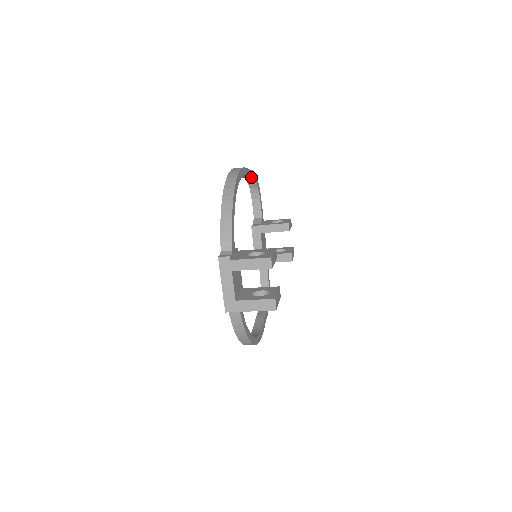
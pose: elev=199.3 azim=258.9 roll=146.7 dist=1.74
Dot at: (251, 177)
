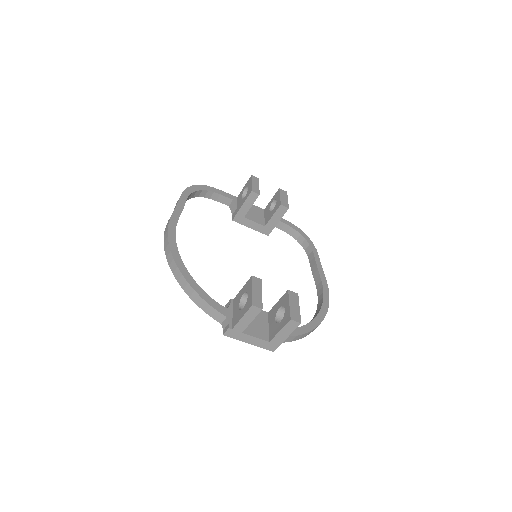
Dot at: (187, 198)
